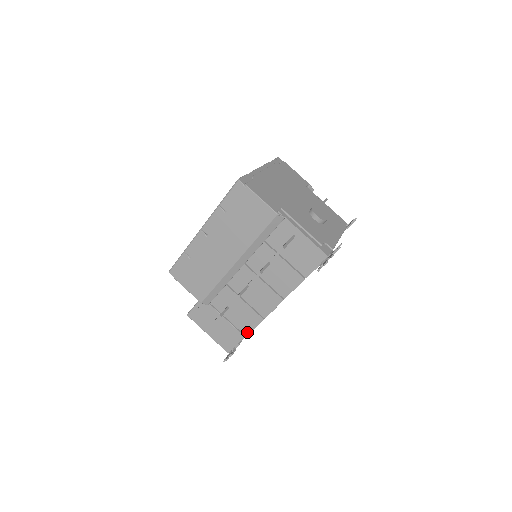
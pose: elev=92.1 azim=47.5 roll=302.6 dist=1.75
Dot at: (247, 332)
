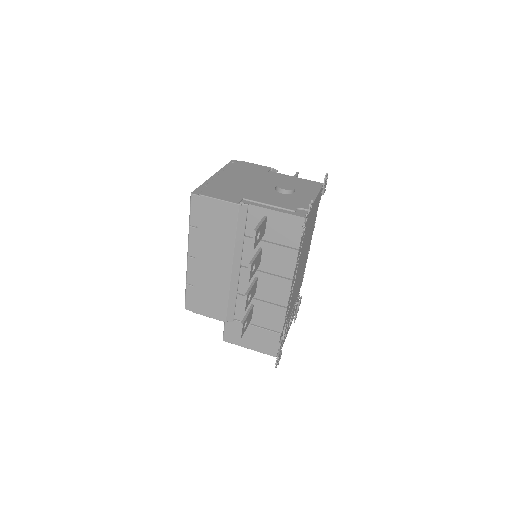
Dot at: (280, 328)
